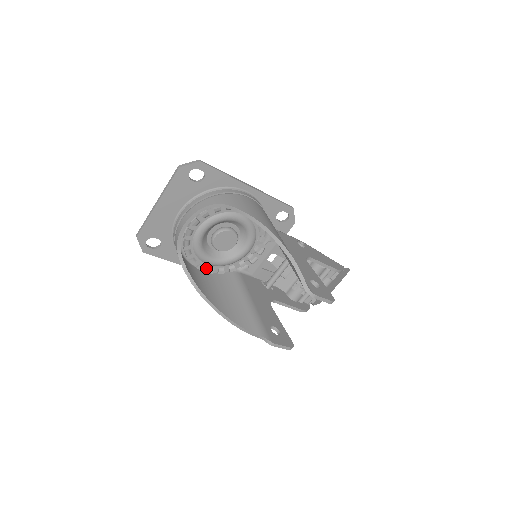
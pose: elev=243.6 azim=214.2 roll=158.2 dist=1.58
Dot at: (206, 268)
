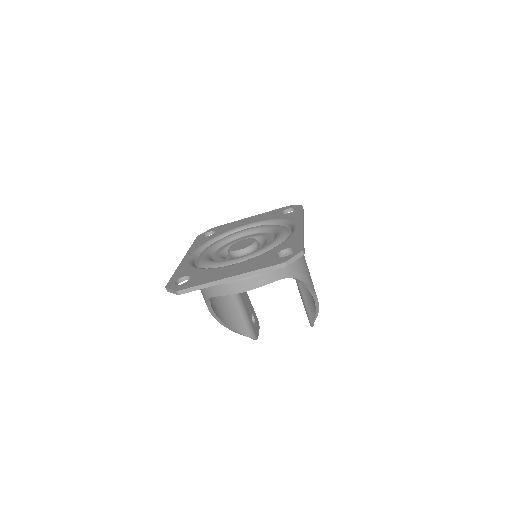
Dot at: occluded
